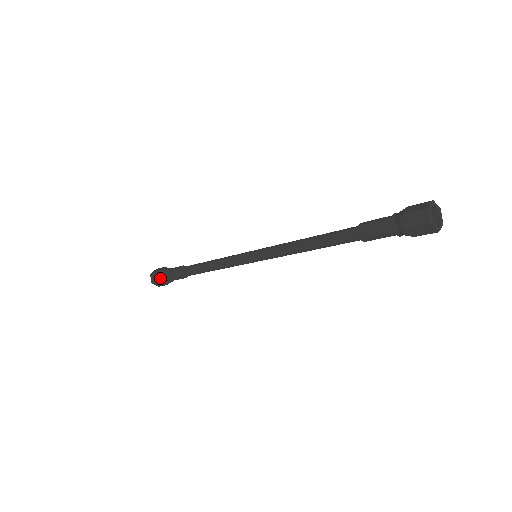
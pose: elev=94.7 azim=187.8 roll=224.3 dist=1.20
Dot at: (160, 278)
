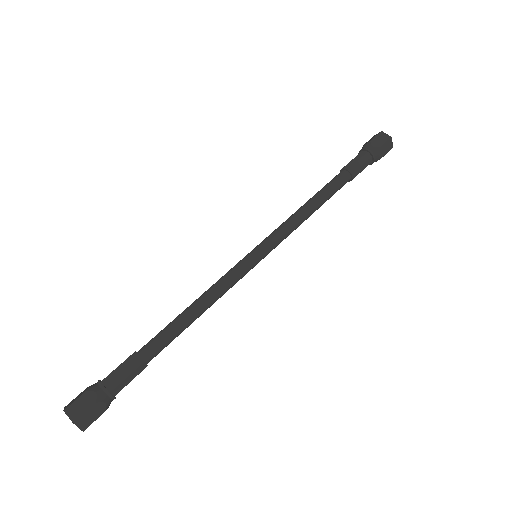
Dot at: (96, 395)
